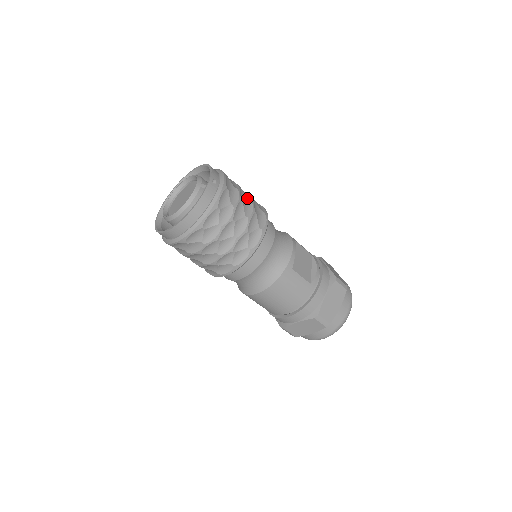
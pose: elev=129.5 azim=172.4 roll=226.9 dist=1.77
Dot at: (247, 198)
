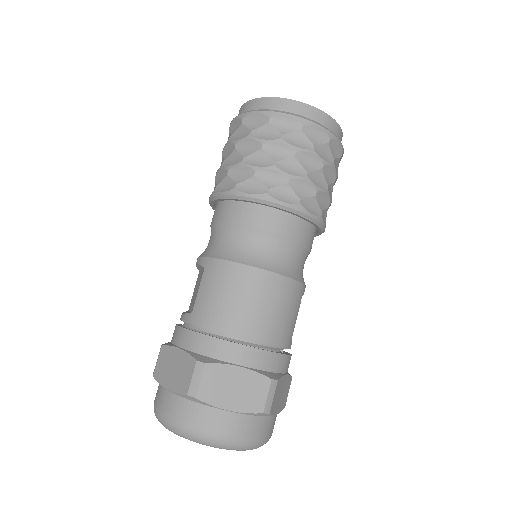
Dot at: occluded
